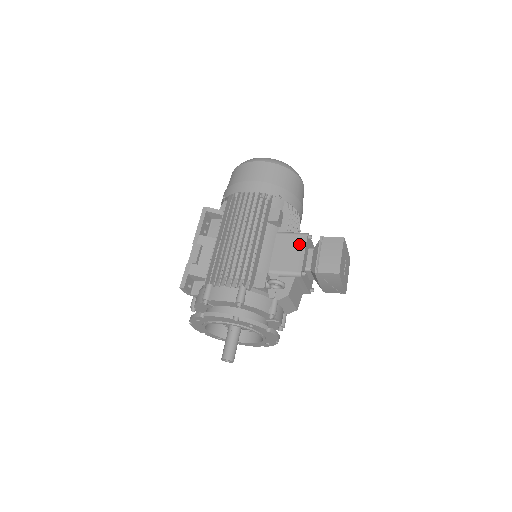
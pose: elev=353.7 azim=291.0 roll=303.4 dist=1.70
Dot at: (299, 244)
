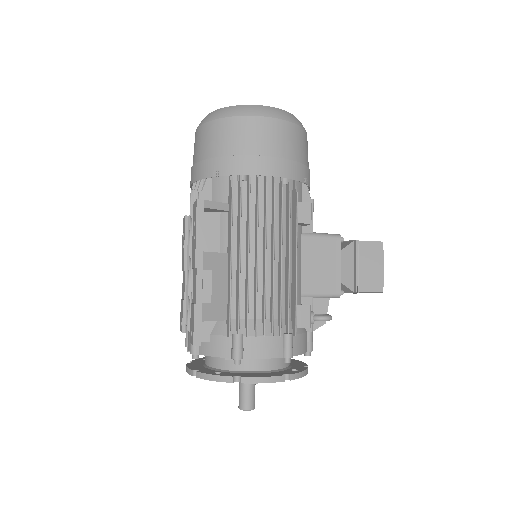
Dot at: (333, 253)
